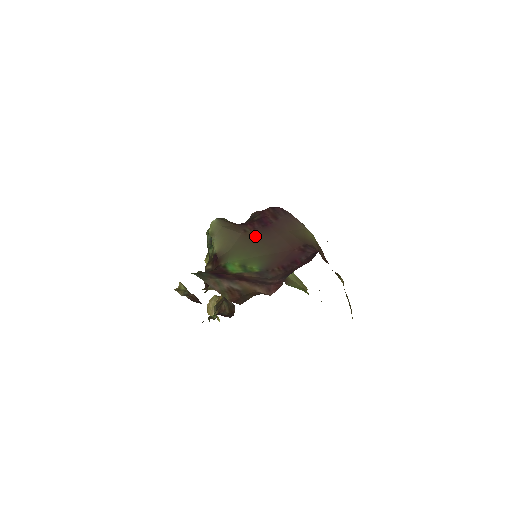
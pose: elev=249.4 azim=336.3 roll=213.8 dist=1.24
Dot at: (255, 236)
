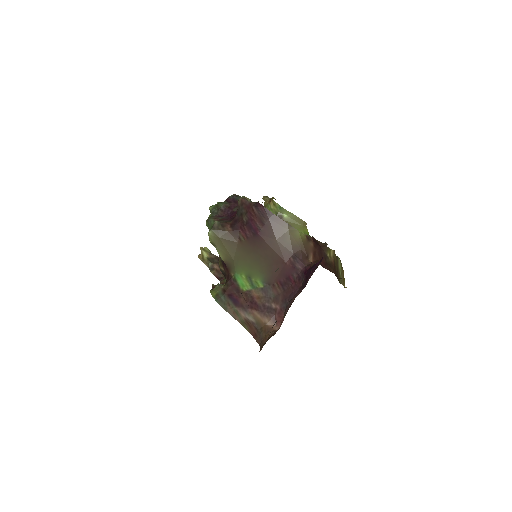
Dot at: (250, 246)
